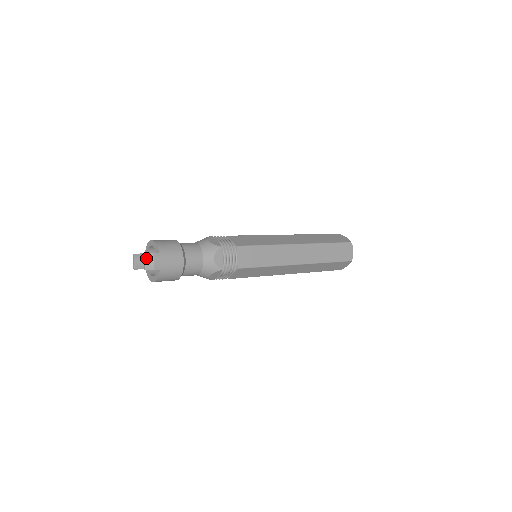
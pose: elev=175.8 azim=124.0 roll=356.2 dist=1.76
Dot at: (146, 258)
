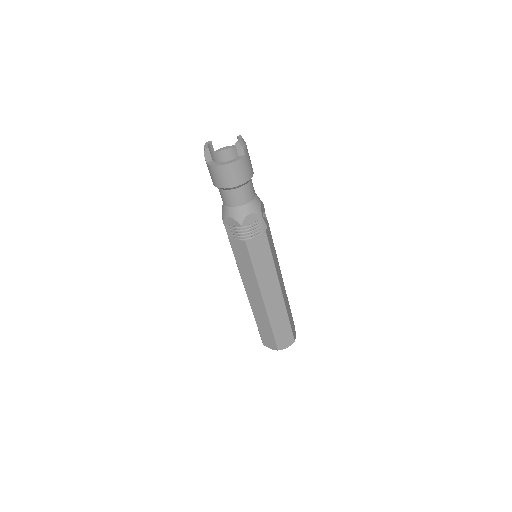
Dot at: occluded
